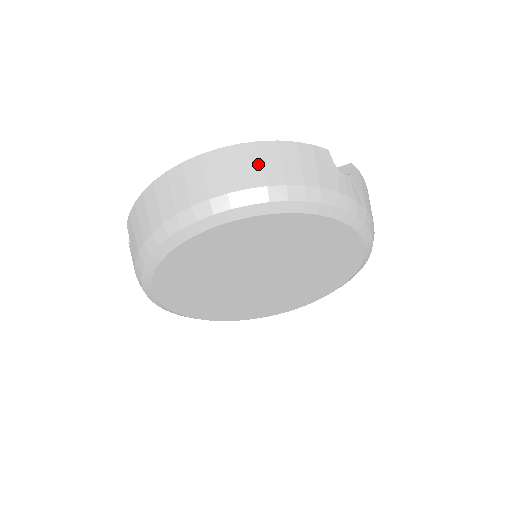
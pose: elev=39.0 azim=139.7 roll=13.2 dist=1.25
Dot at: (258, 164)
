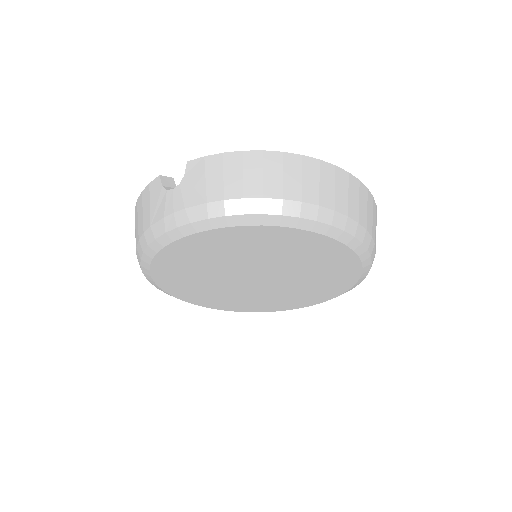
Dot at: (357, 200)
